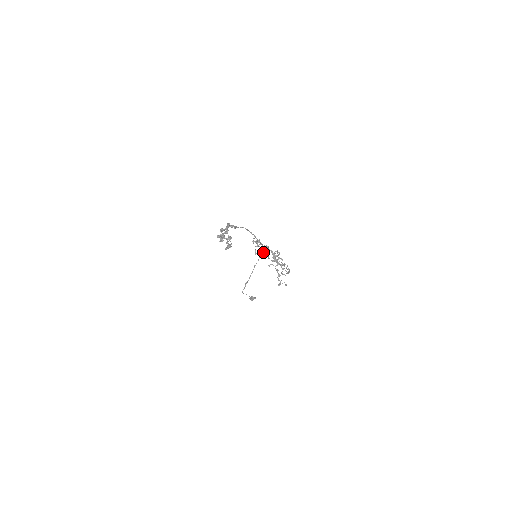
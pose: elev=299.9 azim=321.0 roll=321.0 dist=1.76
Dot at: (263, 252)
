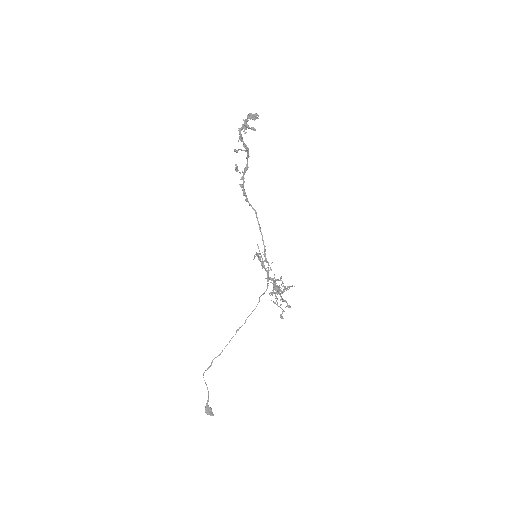
Dot at: (265, 261)
